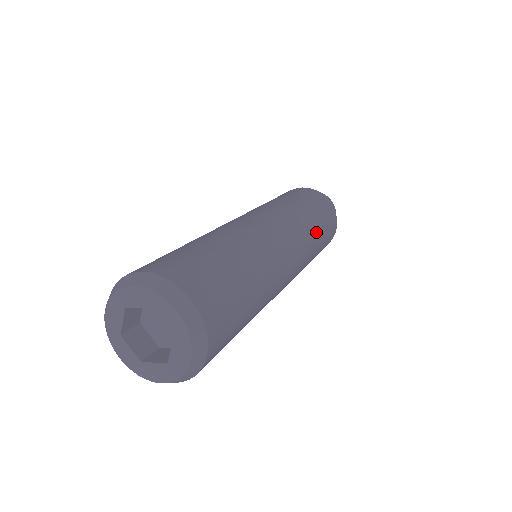
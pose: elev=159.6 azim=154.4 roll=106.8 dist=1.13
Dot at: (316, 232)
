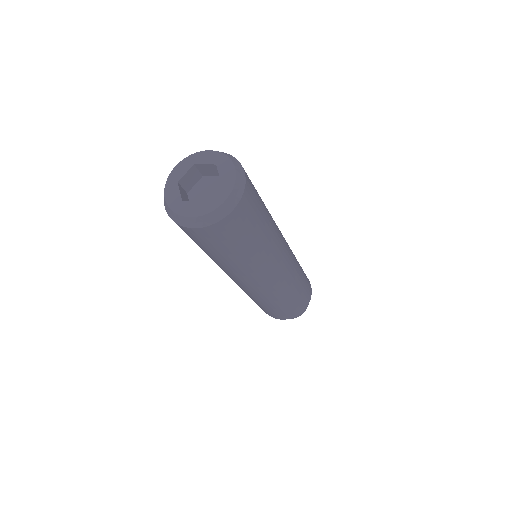
Dot at: occluded
